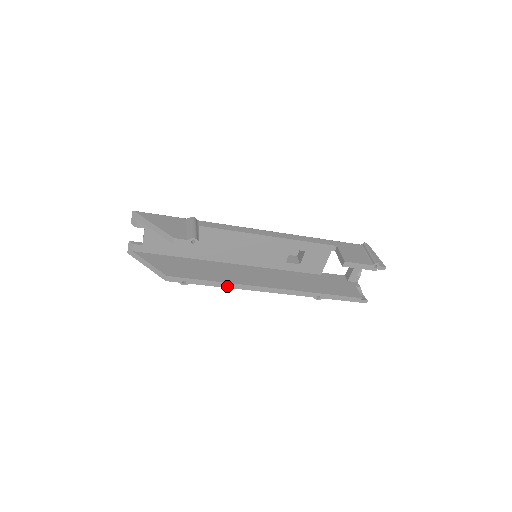
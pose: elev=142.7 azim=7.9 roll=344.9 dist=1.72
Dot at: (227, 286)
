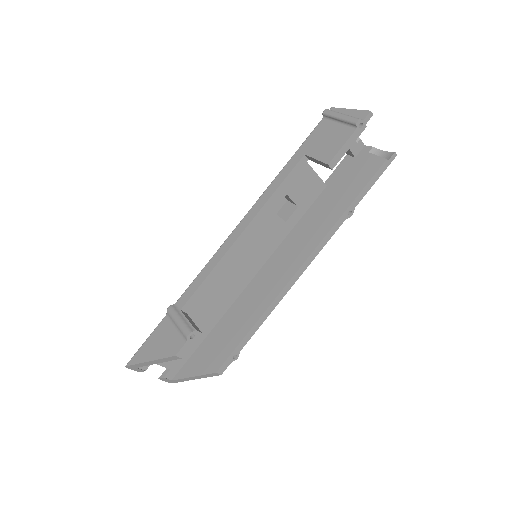
Dot at: (268, 313)
